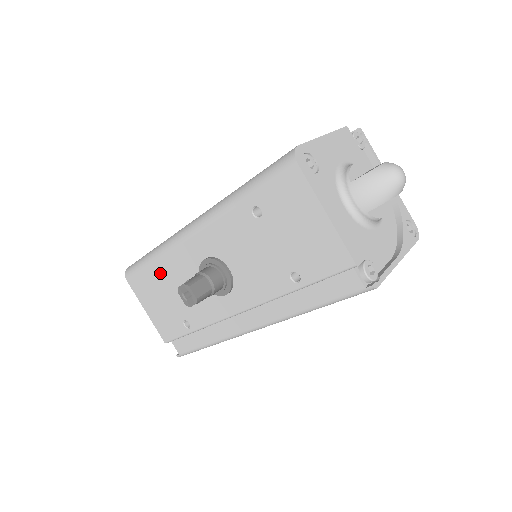
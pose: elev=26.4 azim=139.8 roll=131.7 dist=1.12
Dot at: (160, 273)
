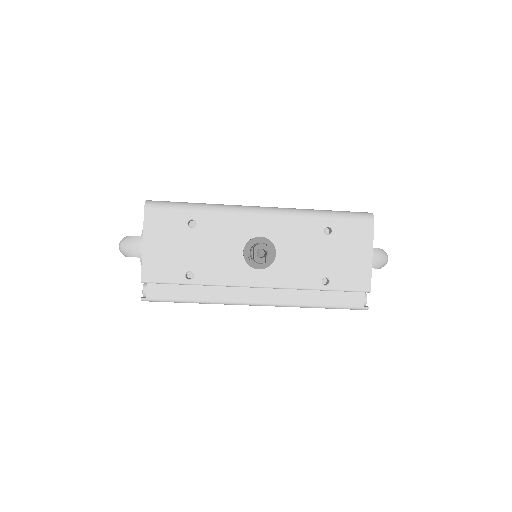
Dot at: (198, 224)
